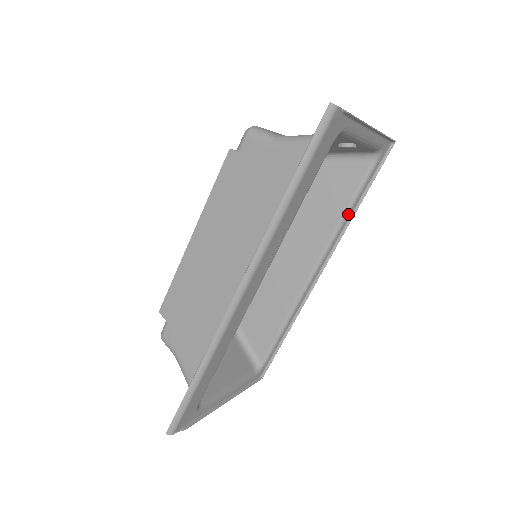
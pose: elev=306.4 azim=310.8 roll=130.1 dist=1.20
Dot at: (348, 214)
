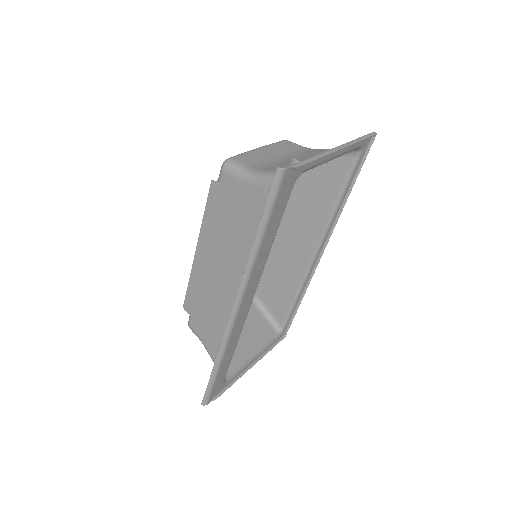
Dot at: (339, 204)
